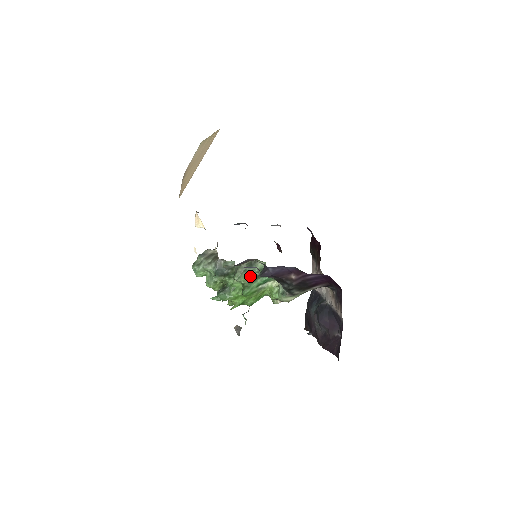
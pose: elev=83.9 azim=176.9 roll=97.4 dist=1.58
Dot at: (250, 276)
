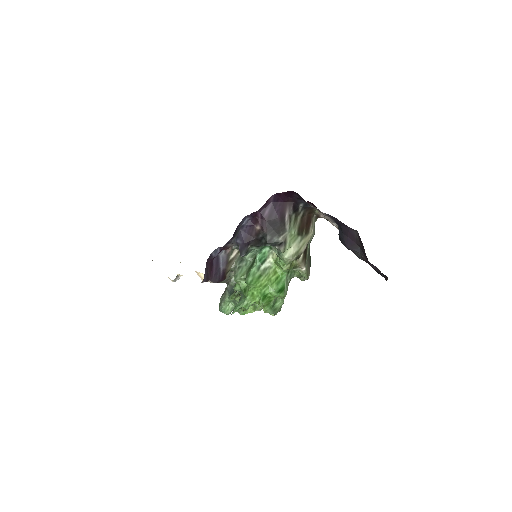
Dot at: (247, 268)
